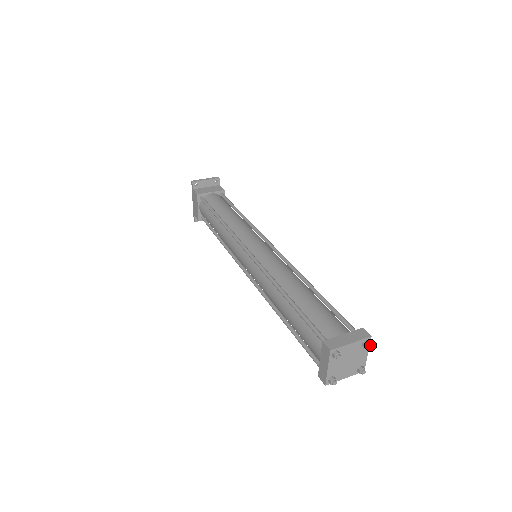
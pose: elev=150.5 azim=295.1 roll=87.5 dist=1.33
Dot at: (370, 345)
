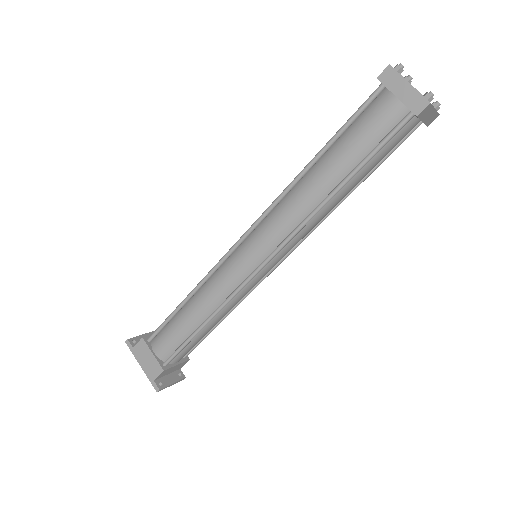
Dot at: (409, 76)
